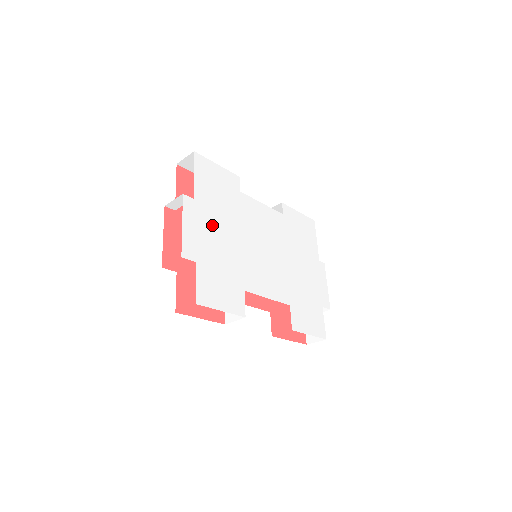
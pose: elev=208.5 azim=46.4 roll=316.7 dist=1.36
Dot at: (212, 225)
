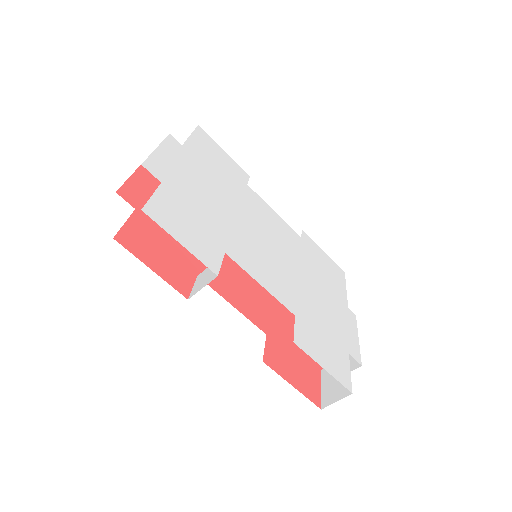
Dot at: (199, 177)
